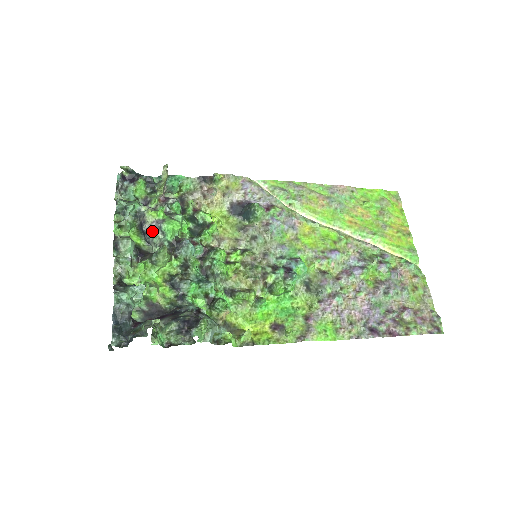
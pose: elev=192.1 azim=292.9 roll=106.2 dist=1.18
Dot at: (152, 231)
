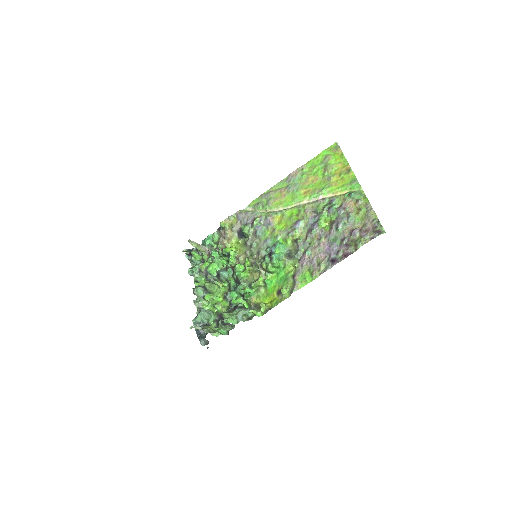
Dot at: (207, 276)
